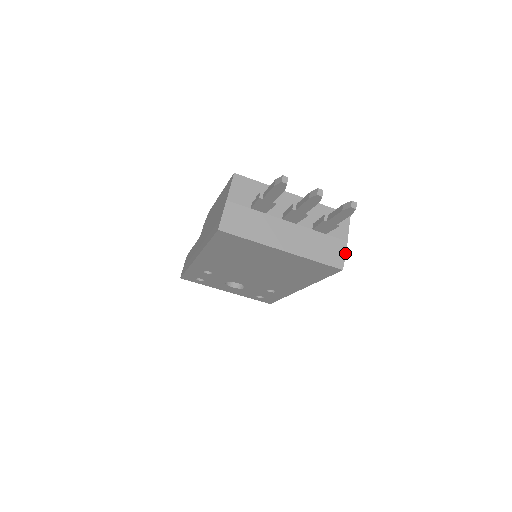
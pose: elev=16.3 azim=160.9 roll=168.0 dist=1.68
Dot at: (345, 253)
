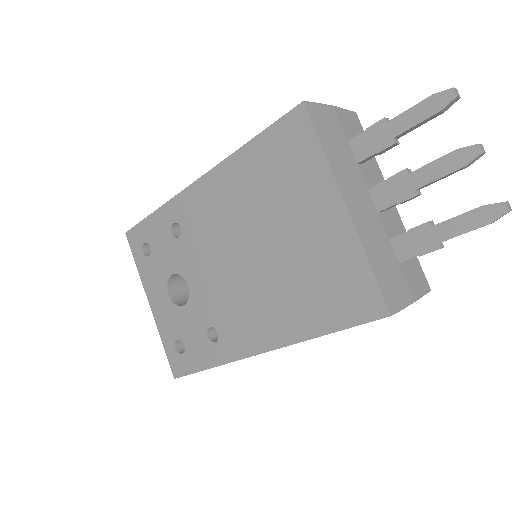
Dot at: (405, 306)
